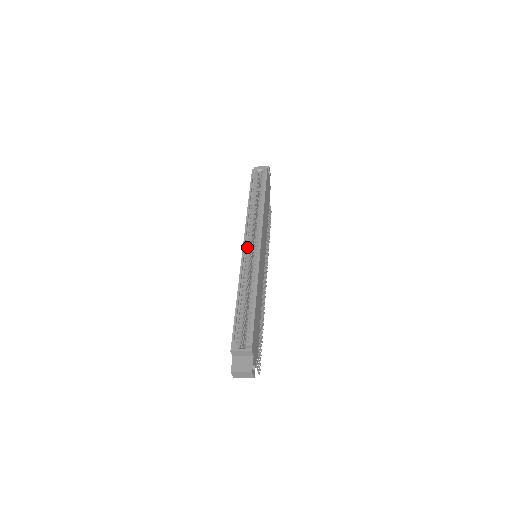
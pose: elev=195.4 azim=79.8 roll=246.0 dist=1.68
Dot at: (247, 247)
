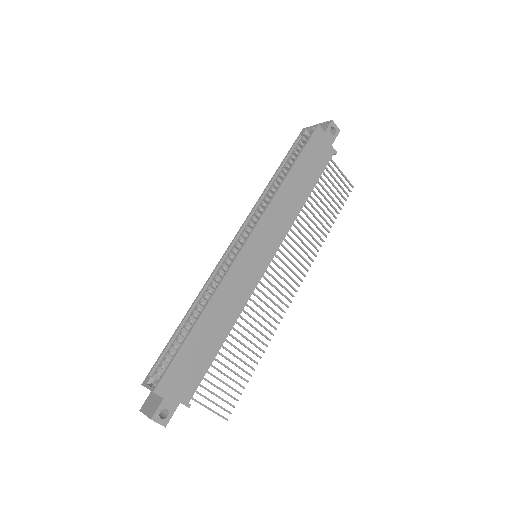
Dot at: (235, 244)
